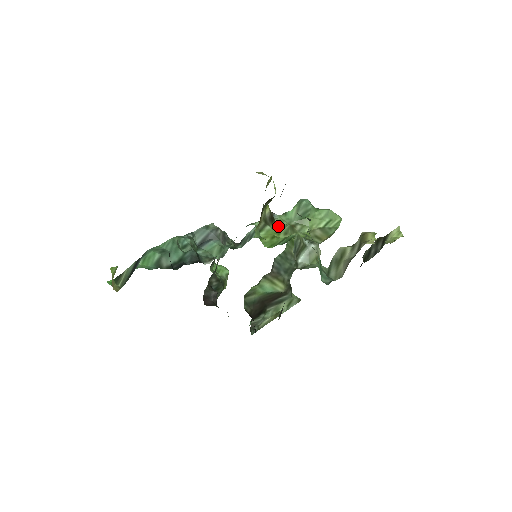
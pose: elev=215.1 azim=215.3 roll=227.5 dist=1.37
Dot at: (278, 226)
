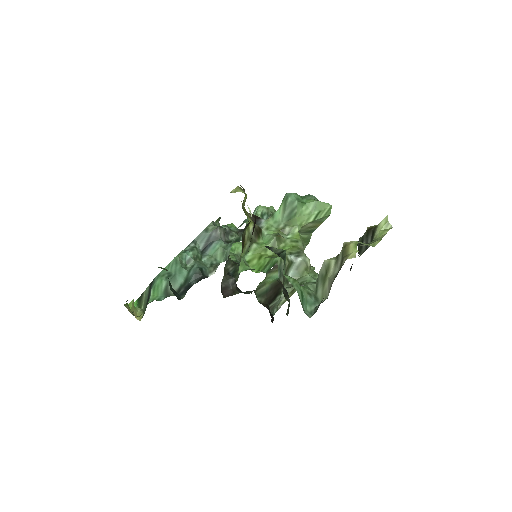
Dot at: (266, 237)
